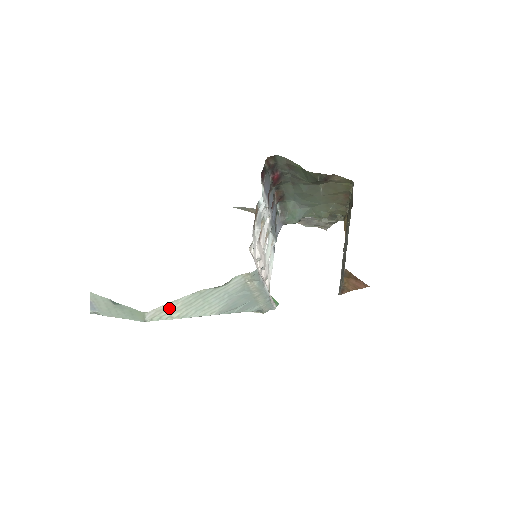
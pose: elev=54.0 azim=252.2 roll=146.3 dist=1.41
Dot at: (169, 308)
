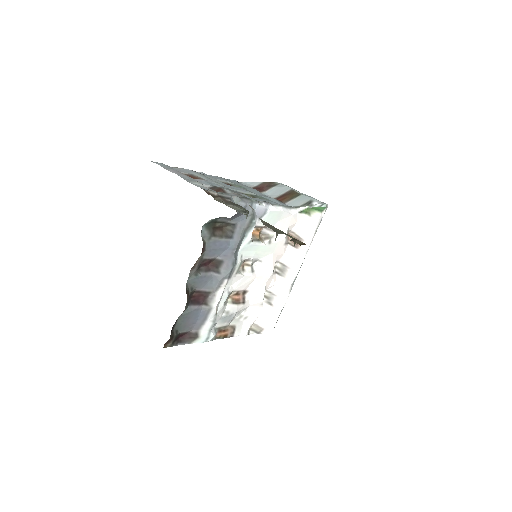
Dot at: occluded
